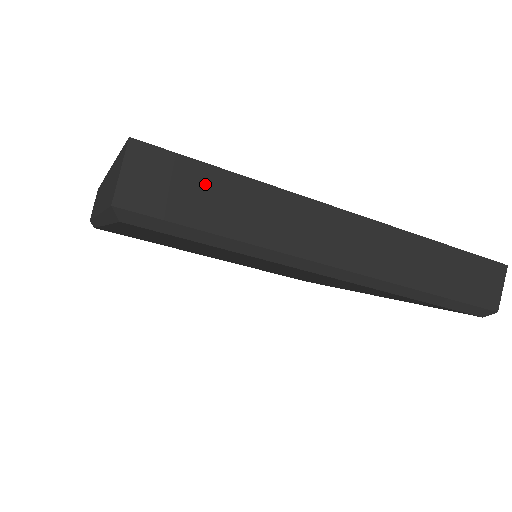
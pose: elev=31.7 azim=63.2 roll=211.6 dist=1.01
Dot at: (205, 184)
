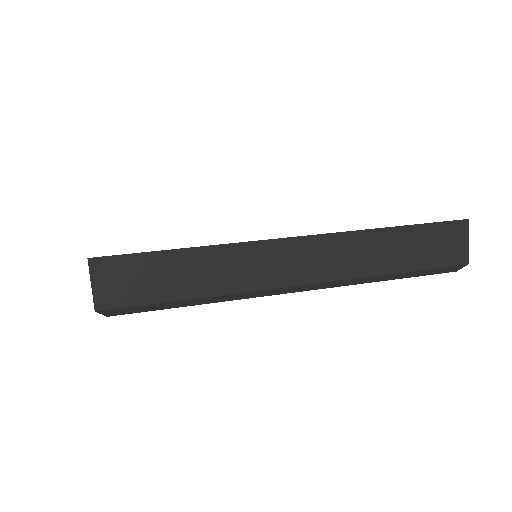
Dot at: (158, 267)
